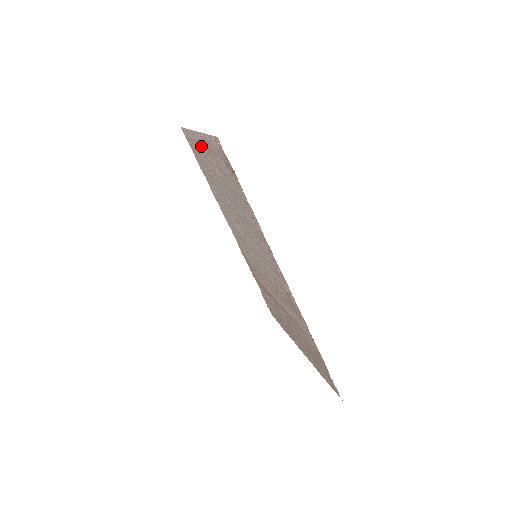
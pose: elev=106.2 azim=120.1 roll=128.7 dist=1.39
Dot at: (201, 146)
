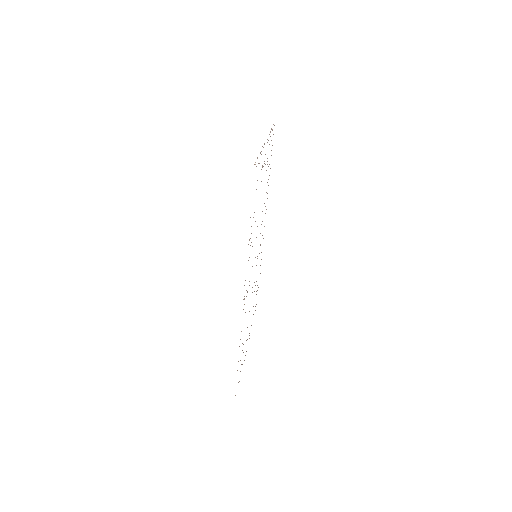
Dot at: occluded
